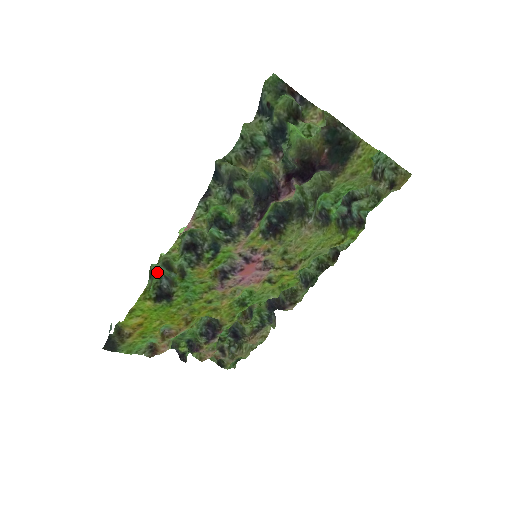
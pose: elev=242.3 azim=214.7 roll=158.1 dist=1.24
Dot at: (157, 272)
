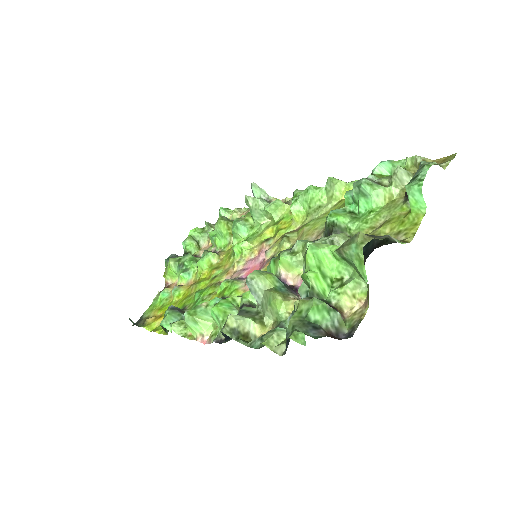
Dot at: (164, 315)
